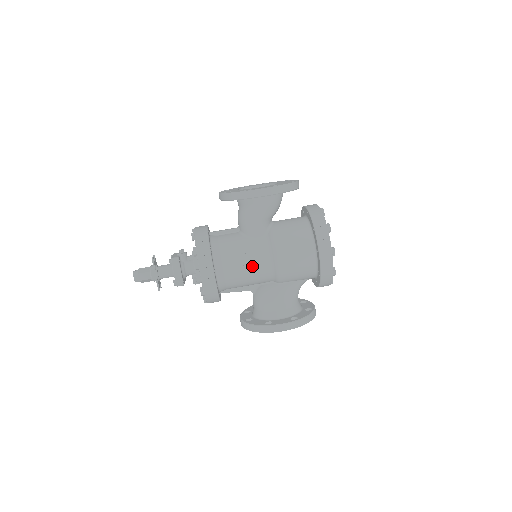
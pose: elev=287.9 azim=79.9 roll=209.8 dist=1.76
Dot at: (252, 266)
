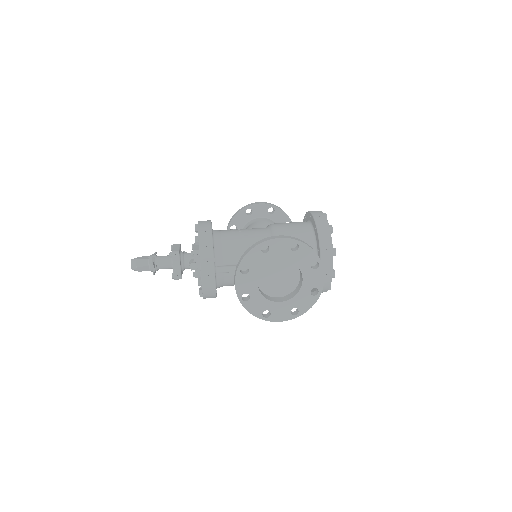
Dot at: (249, 231)
